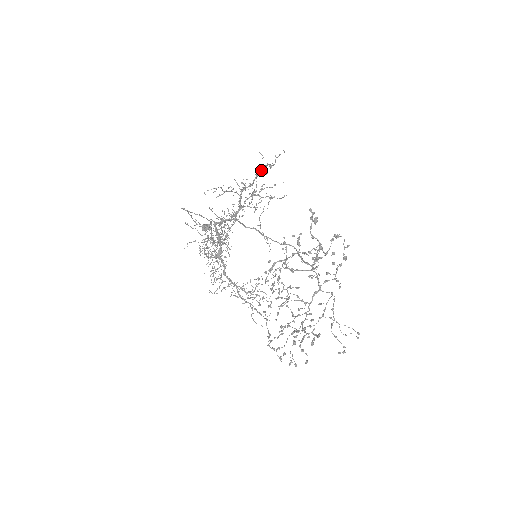
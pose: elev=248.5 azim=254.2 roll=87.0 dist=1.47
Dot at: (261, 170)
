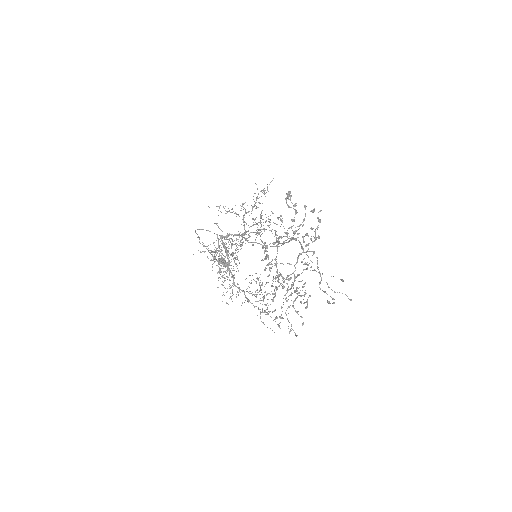
Dot at: (257, 197)
